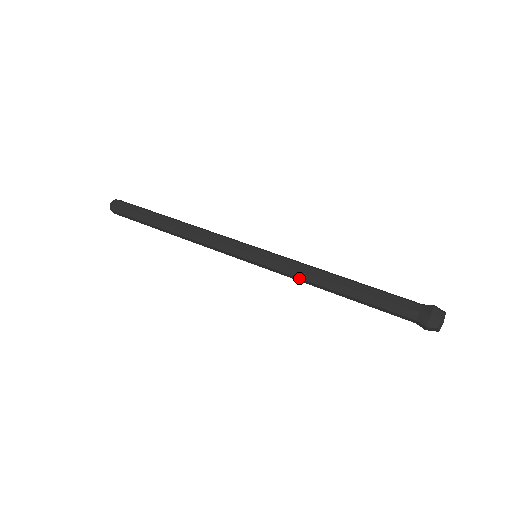
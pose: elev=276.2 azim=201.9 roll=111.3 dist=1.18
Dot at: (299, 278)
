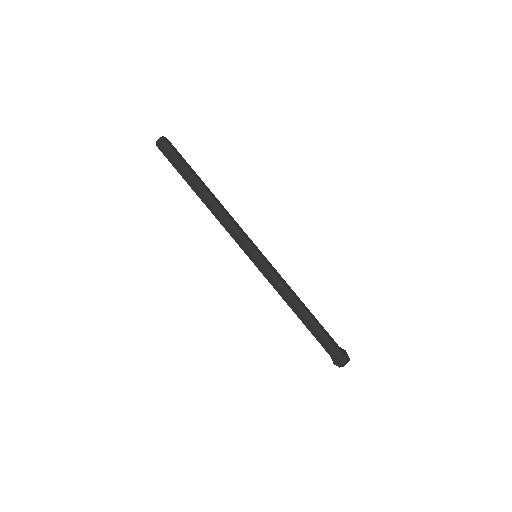
Dot at: occluded
